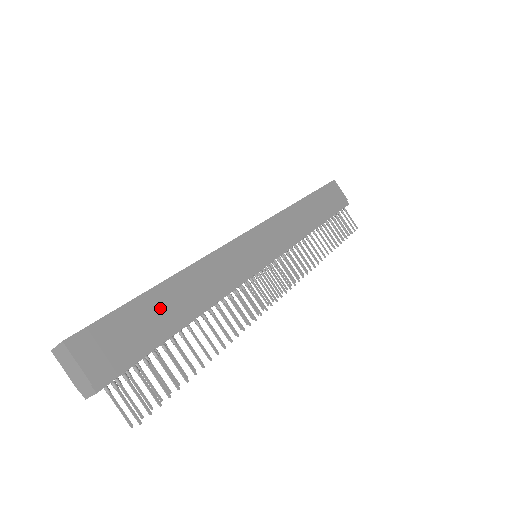
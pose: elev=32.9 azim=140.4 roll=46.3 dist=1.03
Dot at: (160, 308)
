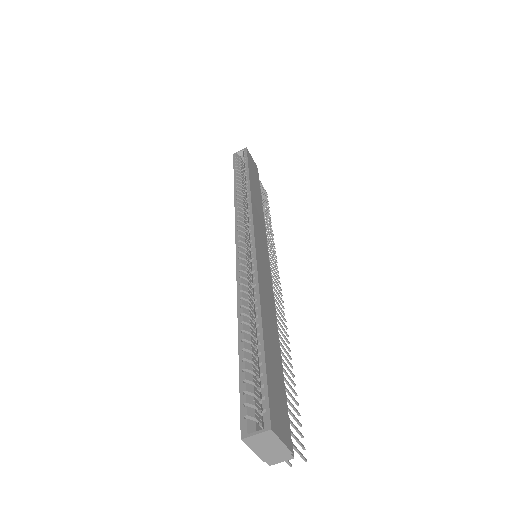
Dot at: (272, 351)
